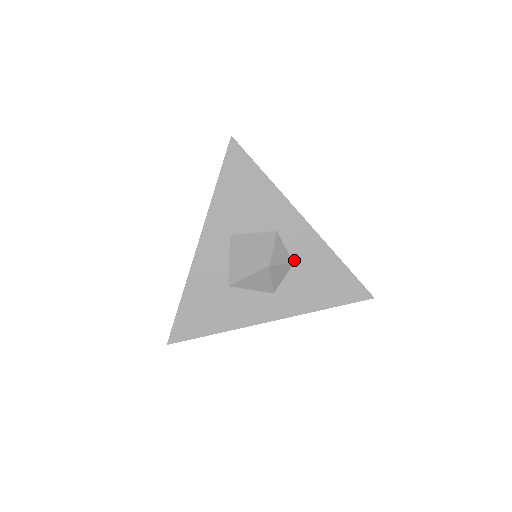
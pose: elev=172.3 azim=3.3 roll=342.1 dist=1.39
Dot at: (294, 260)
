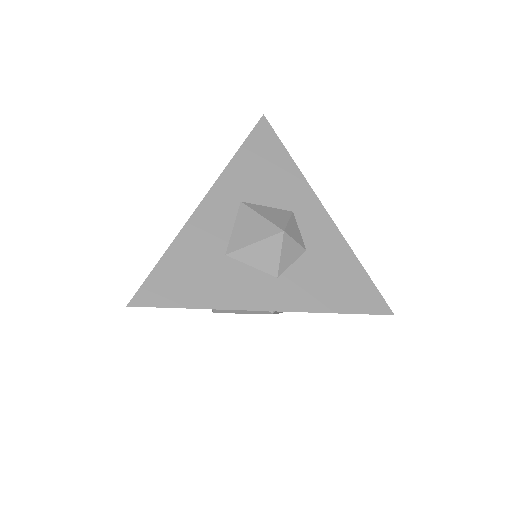
Dot at: (307, 247)
